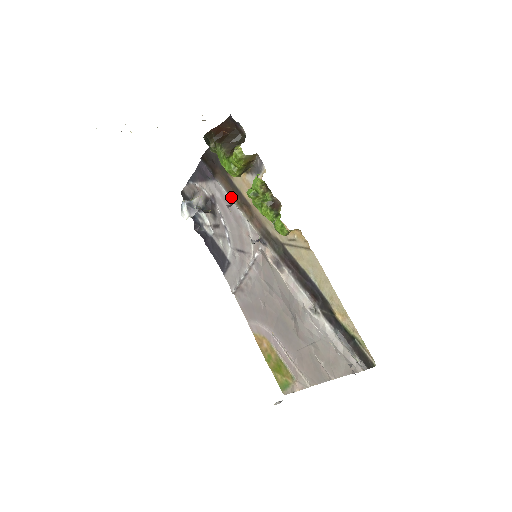
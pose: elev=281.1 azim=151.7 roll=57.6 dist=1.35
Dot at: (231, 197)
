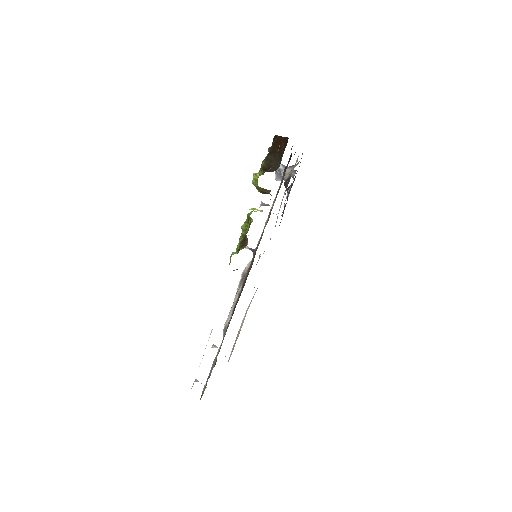
Dot at: (275, 198)
